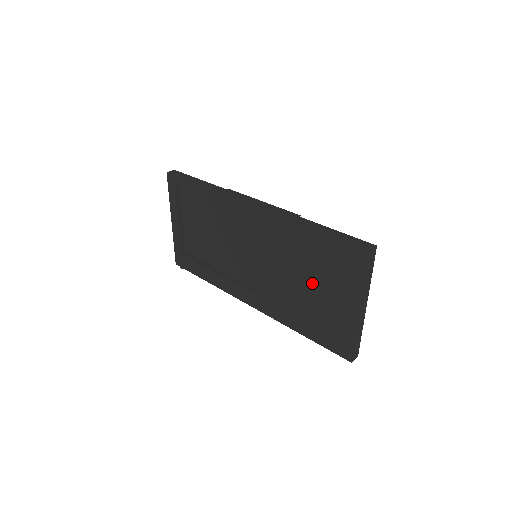
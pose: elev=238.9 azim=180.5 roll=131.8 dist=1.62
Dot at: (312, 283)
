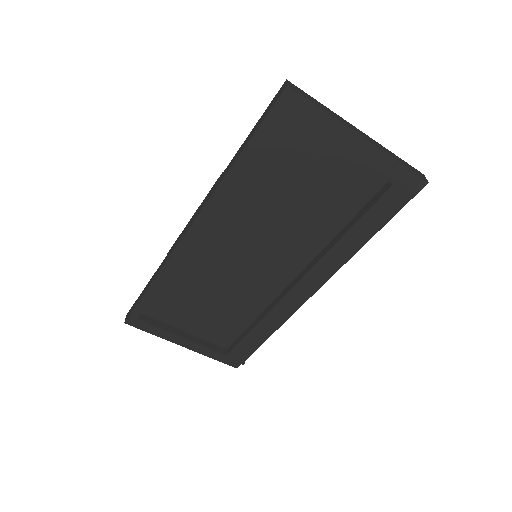
Dot at: (310, 194)
